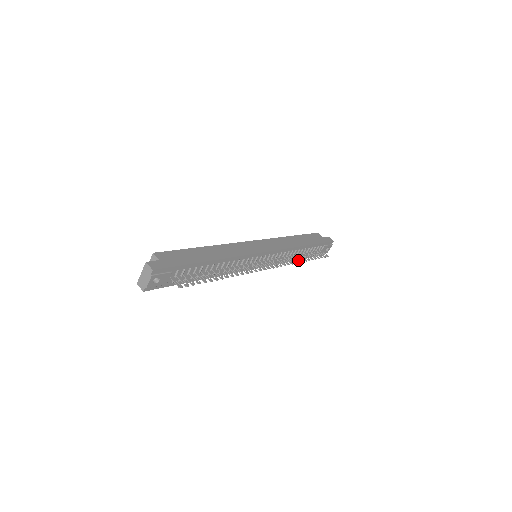
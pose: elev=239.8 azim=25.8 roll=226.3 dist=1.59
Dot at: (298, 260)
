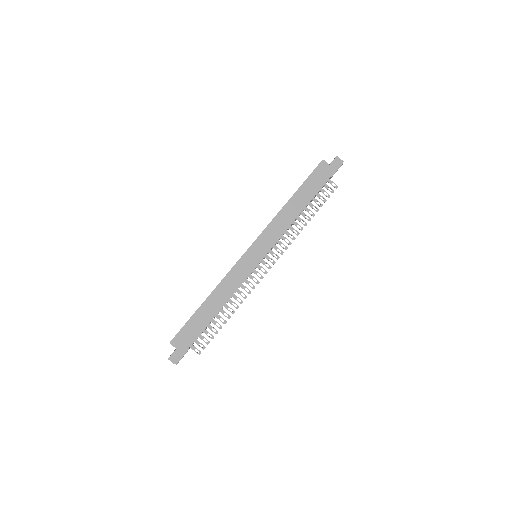
Dot at: occluded
